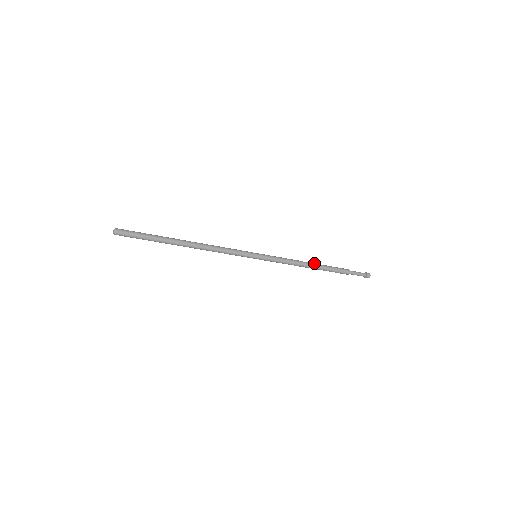
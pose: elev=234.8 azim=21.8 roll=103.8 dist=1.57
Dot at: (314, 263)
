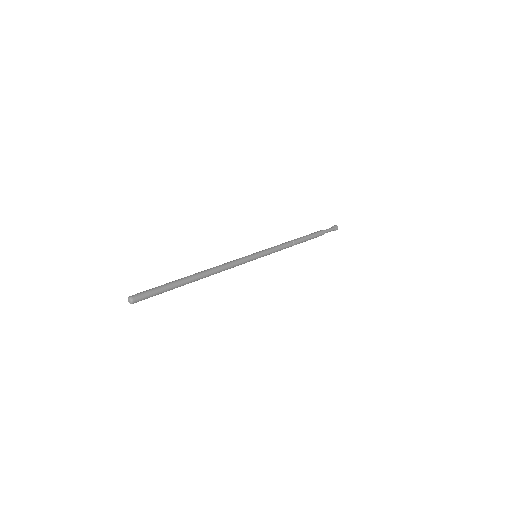
Dot at: (299, 238)
